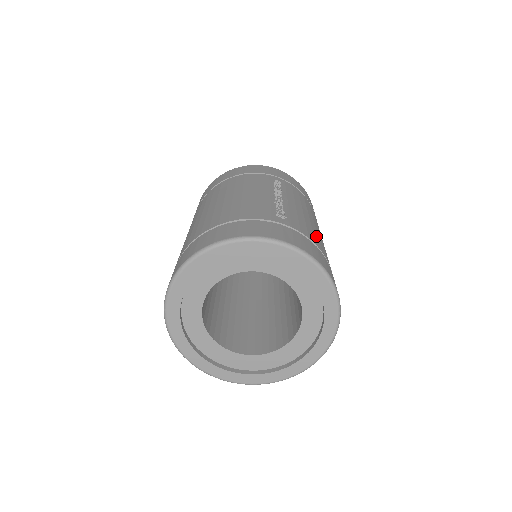
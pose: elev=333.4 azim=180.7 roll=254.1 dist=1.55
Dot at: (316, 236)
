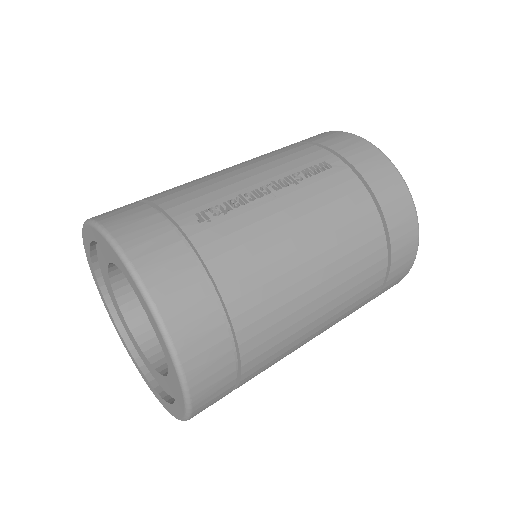
Dot at: (254, 264)
